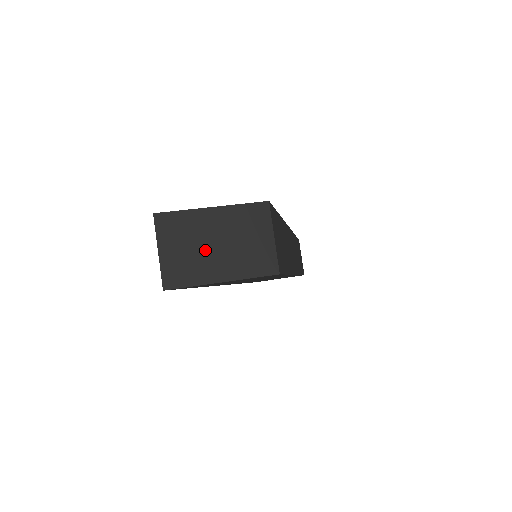
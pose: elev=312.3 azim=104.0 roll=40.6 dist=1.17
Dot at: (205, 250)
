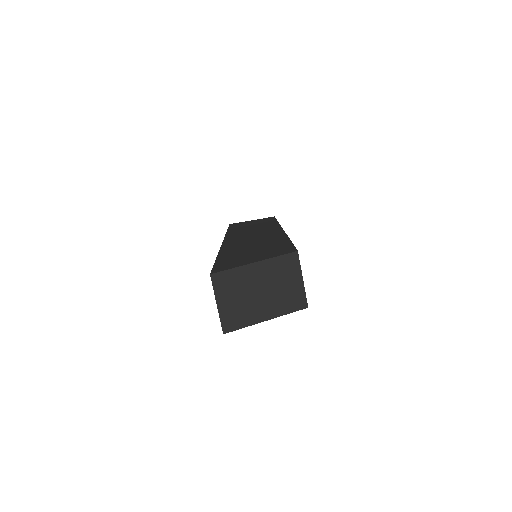
Dot at: (252, 298)
